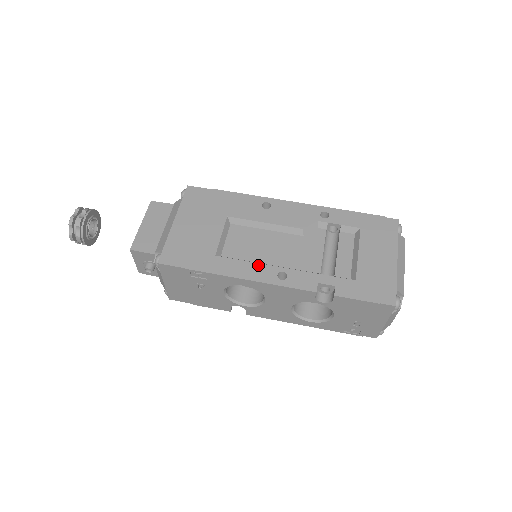
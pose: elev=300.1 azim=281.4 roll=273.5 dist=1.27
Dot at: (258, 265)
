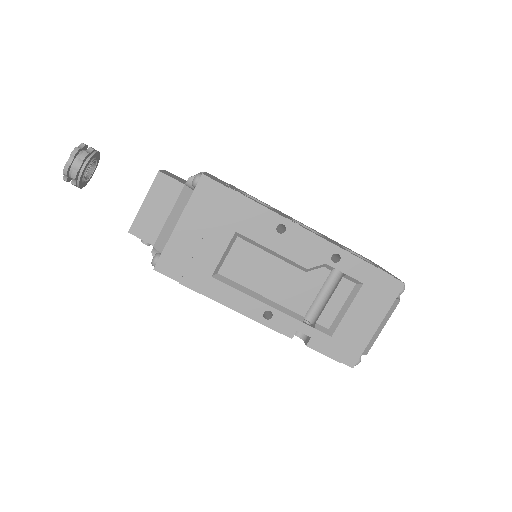
Dot at: (249, 298)
